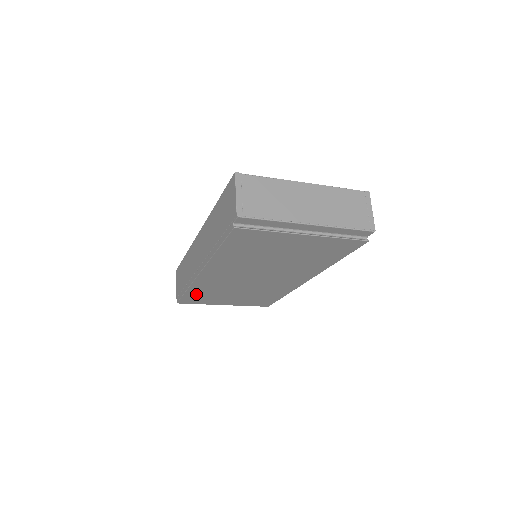
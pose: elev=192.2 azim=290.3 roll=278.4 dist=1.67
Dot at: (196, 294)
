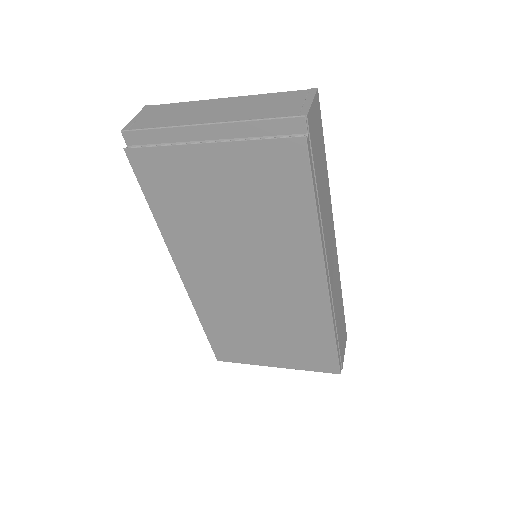
Dot at: (219, 334)
